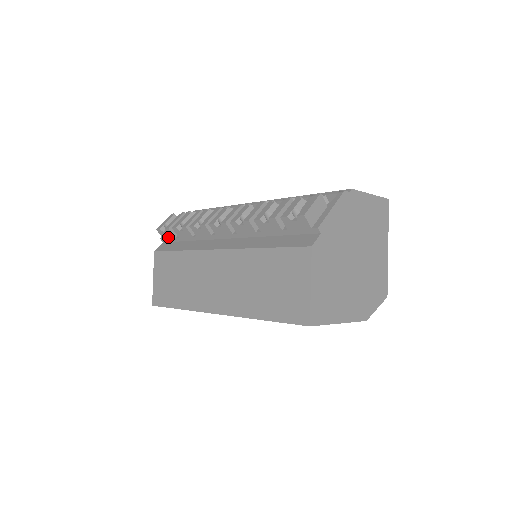
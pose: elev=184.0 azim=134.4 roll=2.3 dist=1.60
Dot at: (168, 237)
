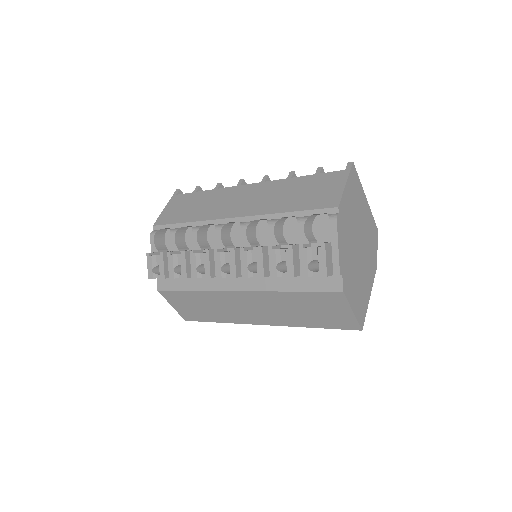
Dot at: occluded
